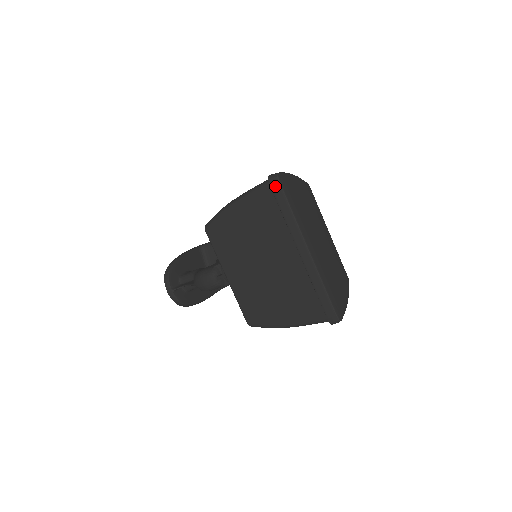
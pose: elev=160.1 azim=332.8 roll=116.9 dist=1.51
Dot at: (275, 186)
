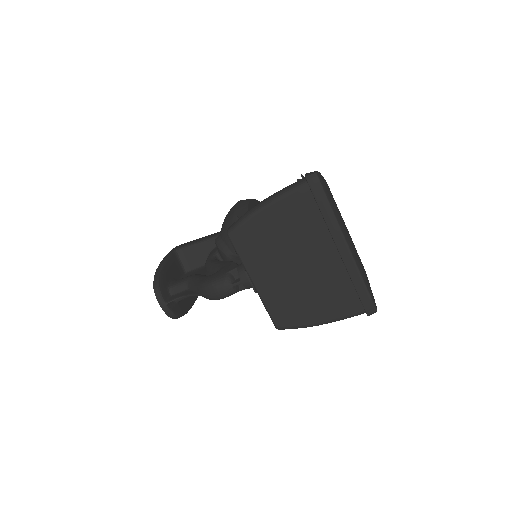
Dot at: (315, 186)
